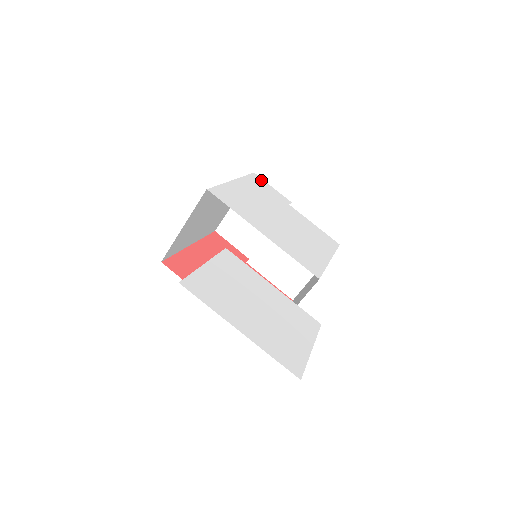
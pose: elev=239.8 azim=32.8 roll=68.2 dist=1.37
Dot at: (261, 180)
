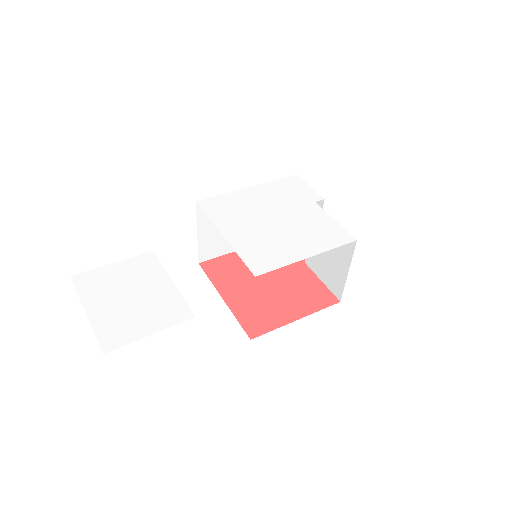
Dot at: (299, 181)
